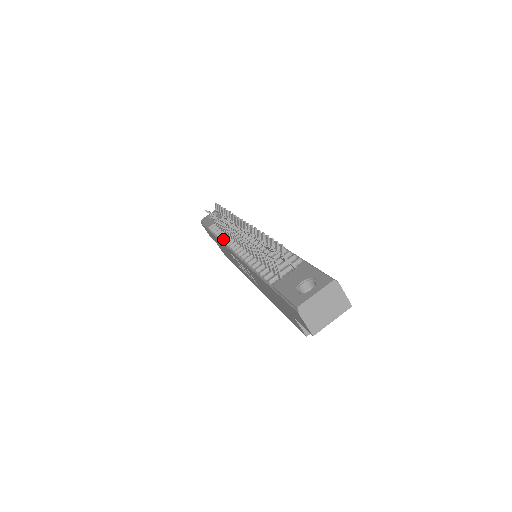
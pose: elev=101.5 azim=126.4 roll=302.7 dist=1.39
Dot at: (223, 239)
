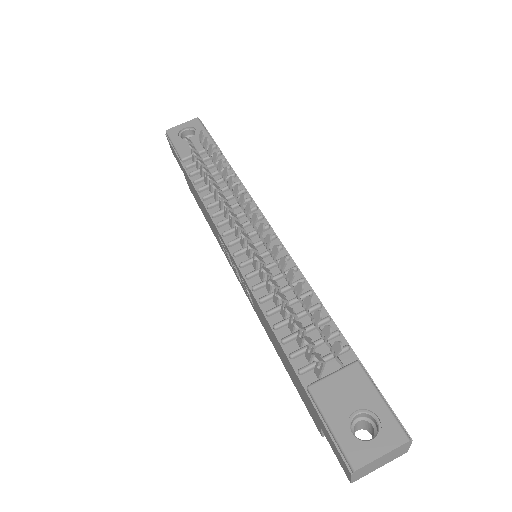
Dot at: (210, 207)
